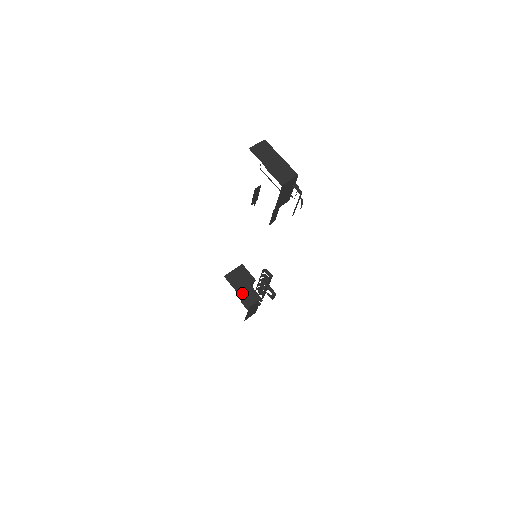
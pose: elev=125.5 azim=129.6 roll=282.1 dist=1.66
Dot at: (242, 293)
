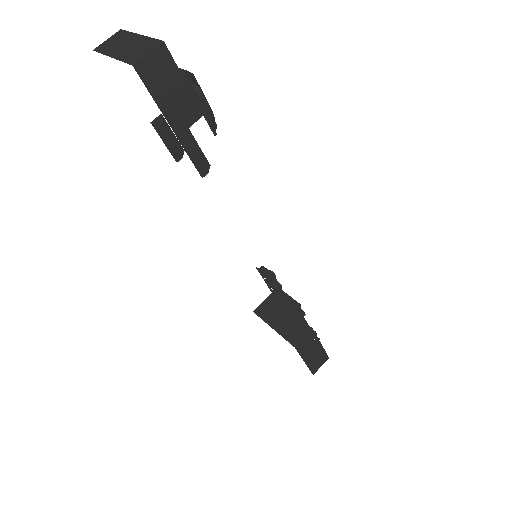
Dot at: (281, 328)
